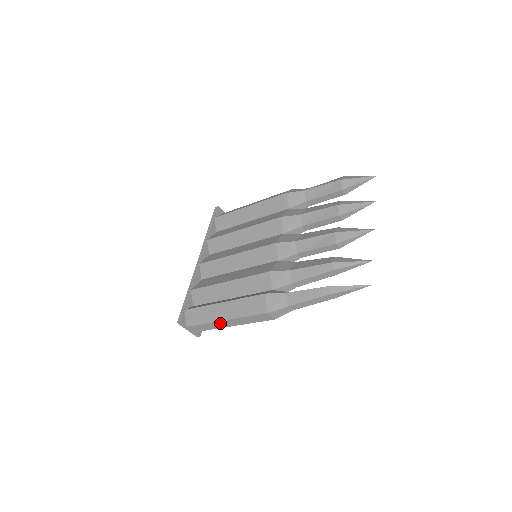
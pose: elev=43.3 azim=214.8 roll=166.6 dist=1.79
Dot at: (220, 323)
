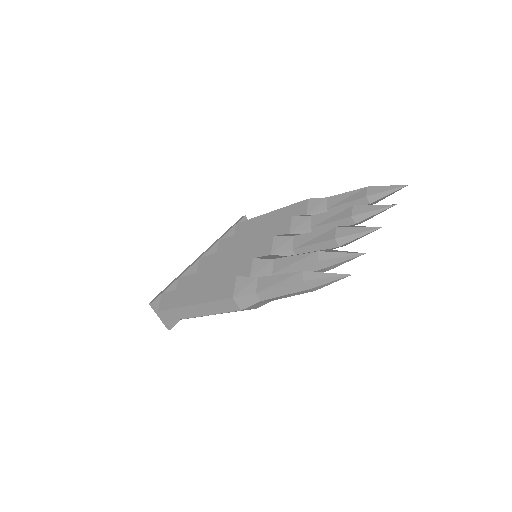
Dot at: (188, 309)
